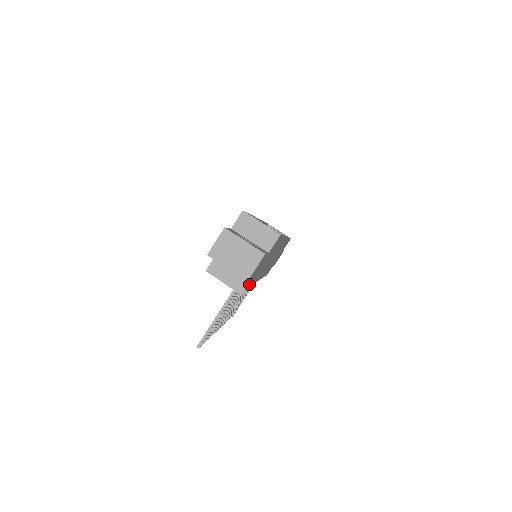
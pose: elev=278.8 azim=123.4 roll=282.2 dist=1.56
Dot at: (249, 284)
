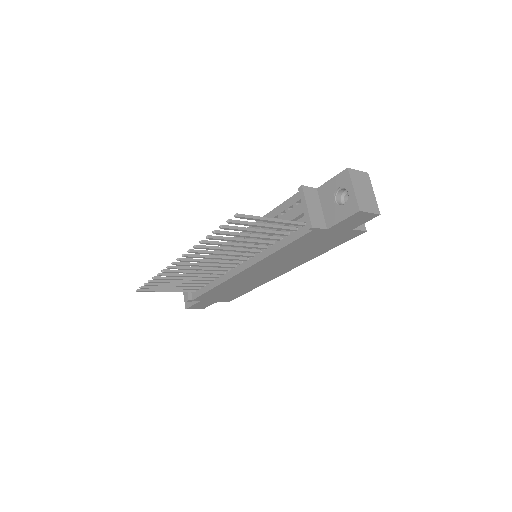
Dot at: (317, 230)
